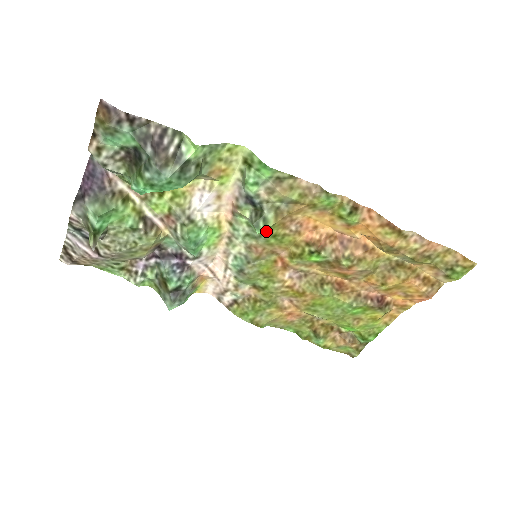
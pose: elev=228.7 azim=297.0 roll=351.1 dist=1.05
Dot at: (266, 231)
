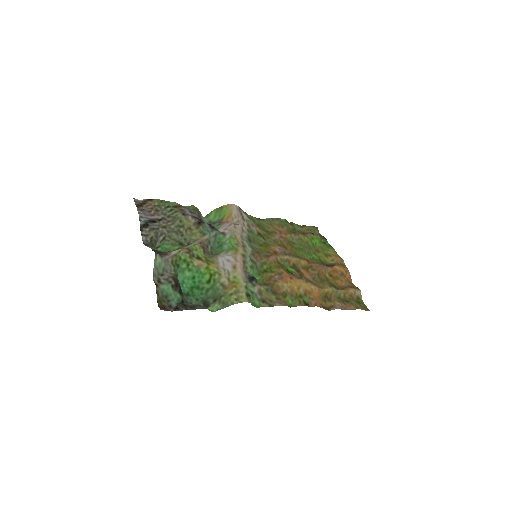
Dot at: (258, 276)
